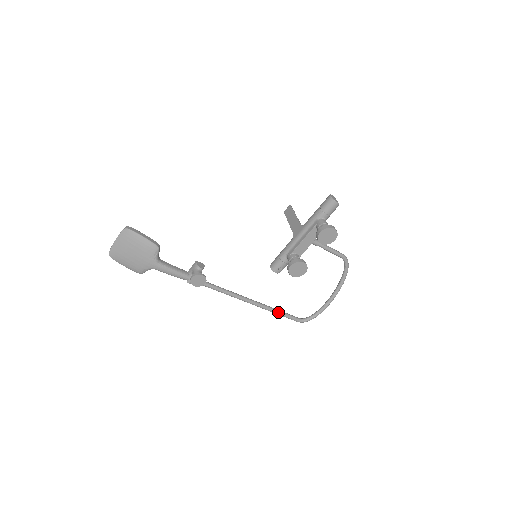
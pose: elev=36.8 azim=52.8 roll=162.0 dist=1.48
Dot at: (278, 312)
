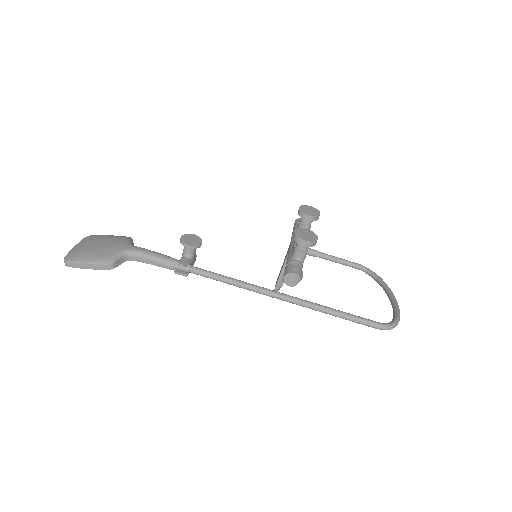
Dot at: (335, 310)
